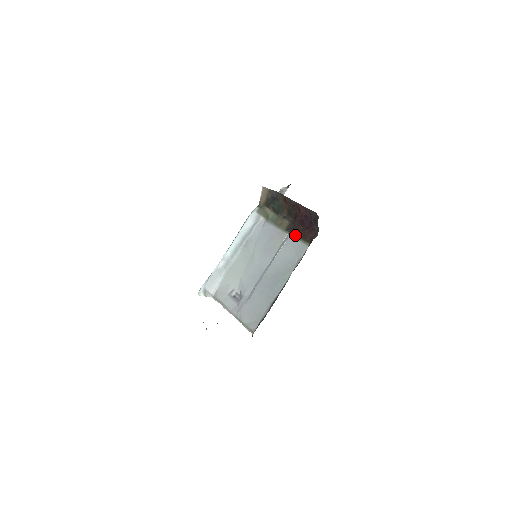
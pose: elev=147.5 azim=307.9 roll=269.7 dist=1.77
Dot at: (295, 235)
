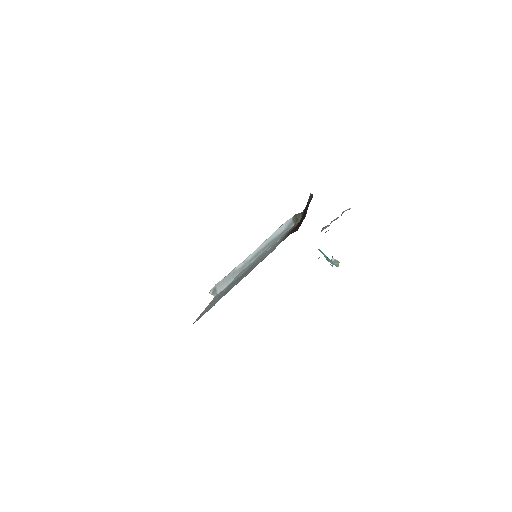
Dot at: (288, 233)
